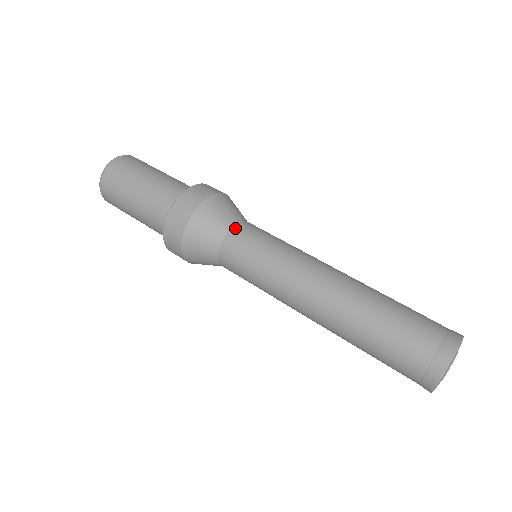
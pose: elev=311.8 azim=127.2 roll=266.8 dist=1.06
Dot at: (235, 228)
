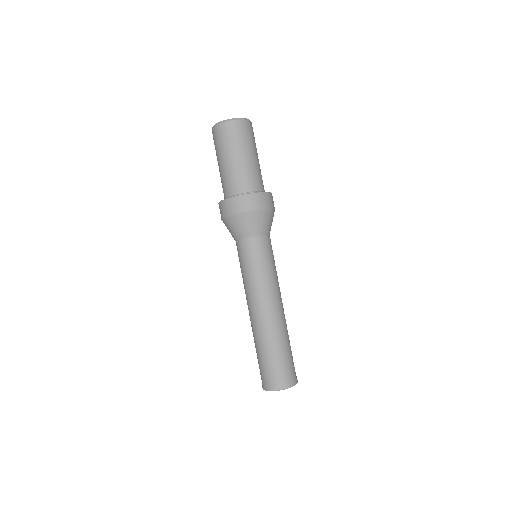
Dot at: (259, 238)
